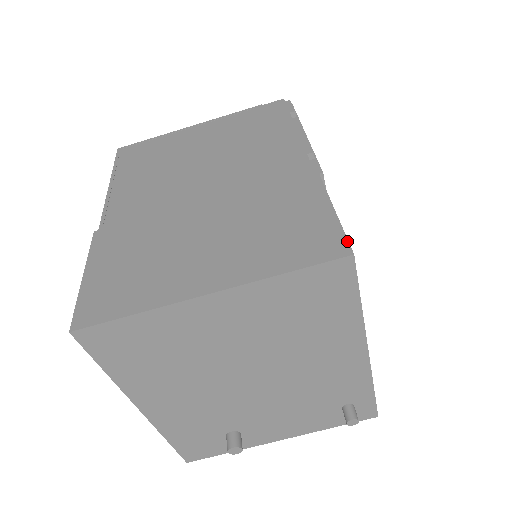
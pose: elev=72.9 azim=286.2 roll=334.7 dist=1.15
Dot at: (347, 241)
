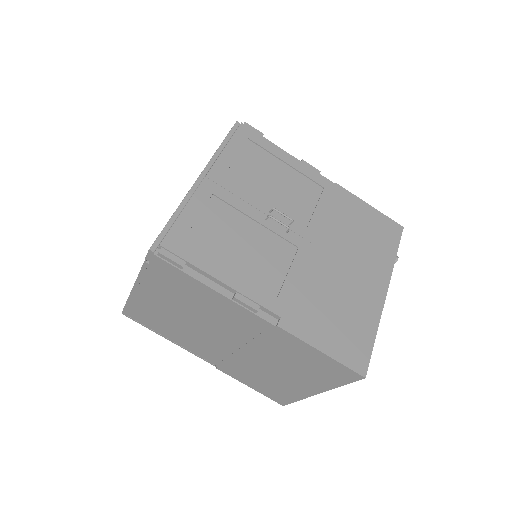
Dot at: (354, 372)
